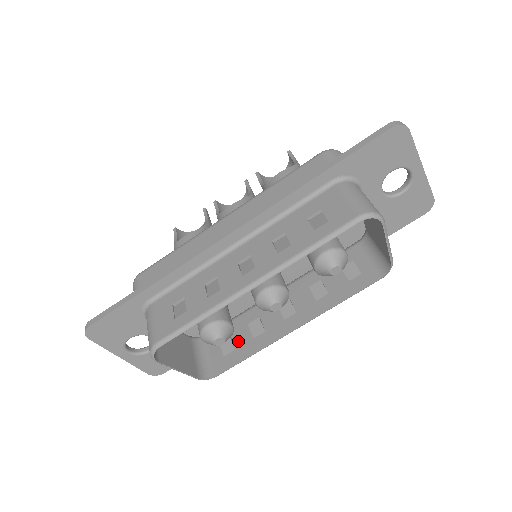
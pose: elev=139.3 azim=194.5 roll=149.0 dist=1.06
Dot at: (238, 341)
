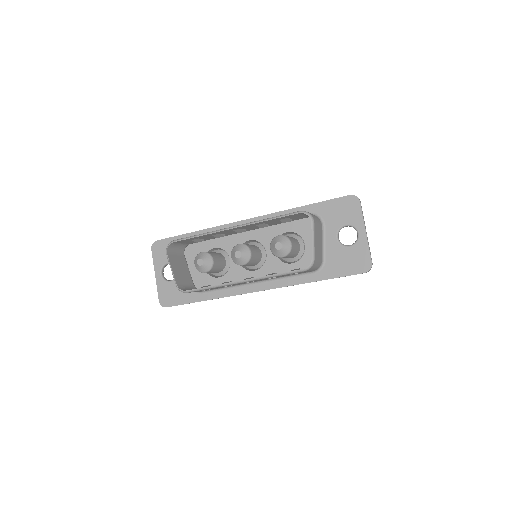
Dot at: occluded
